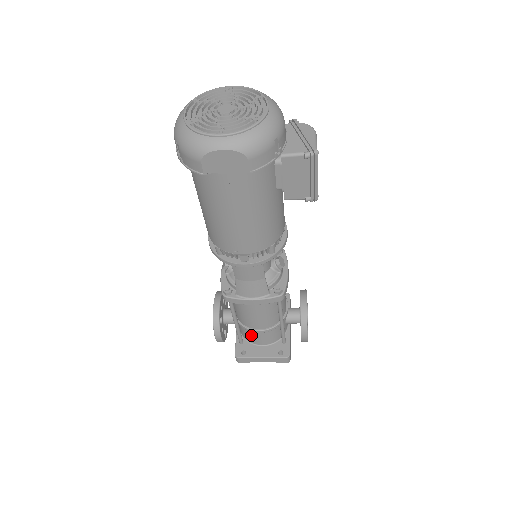
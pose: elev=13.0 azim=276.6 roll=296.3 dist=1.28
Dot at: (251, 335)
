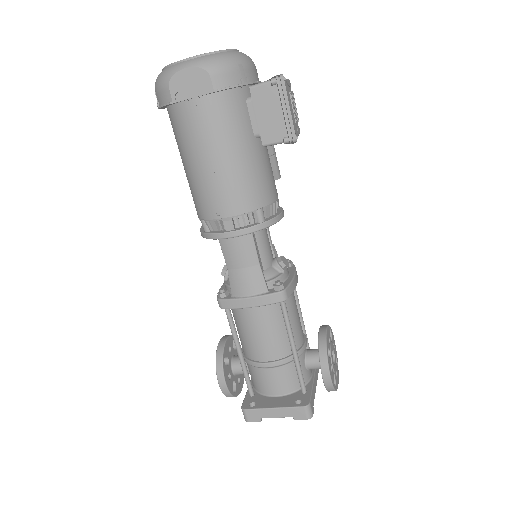
Dot at: (261, 377)
